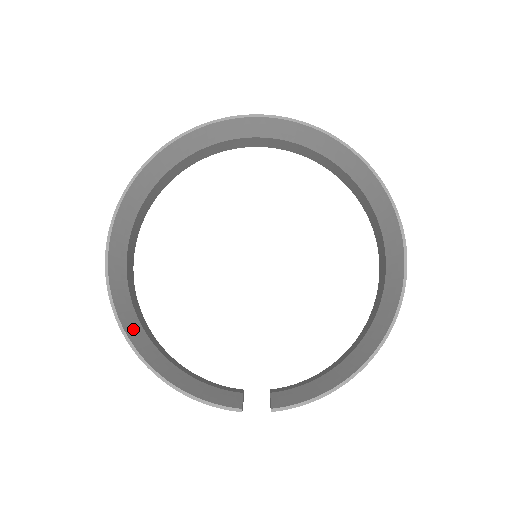
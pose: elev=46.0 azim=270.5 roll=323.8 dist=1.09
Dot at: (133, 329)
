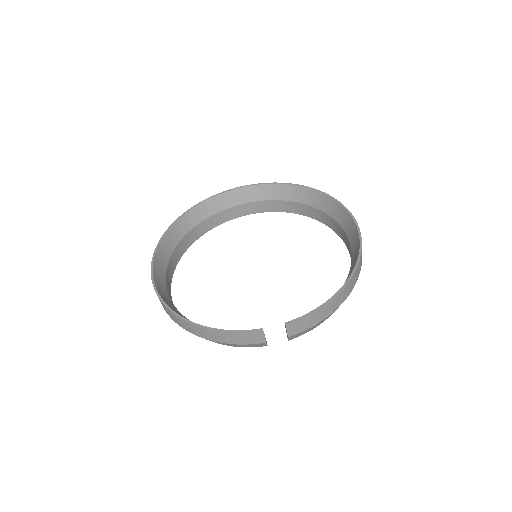
Dot at: (174, 309)
